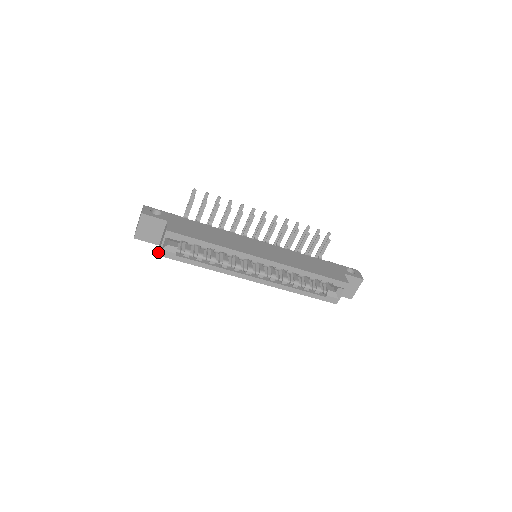
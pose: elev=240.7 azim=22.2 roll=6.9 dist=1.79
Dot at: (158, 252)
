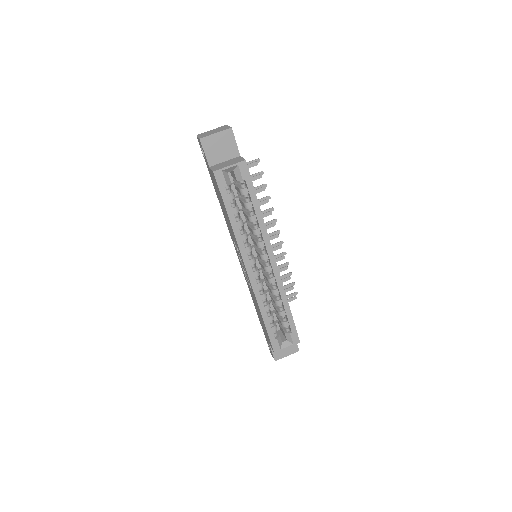
Dot at: (216, 169)
